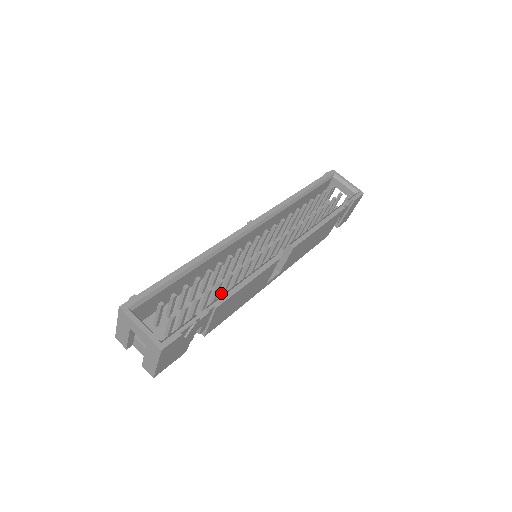
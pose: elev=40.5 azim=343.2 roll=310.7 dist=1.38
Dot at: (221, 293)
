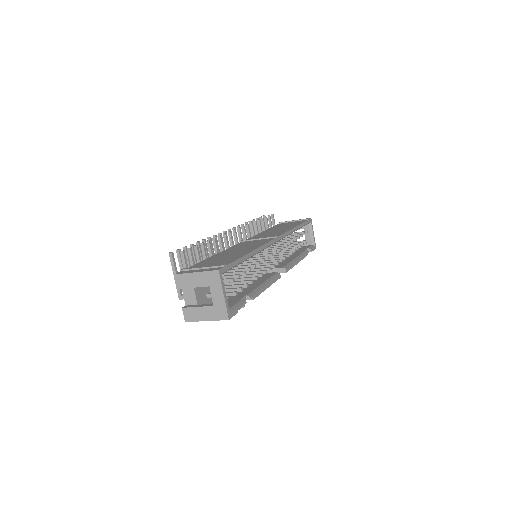
Dot at: occluded
